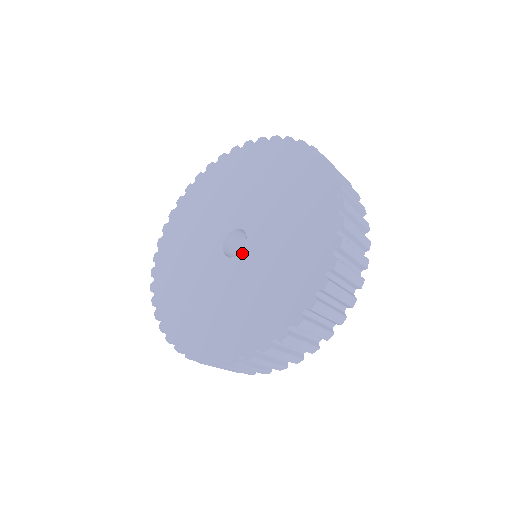
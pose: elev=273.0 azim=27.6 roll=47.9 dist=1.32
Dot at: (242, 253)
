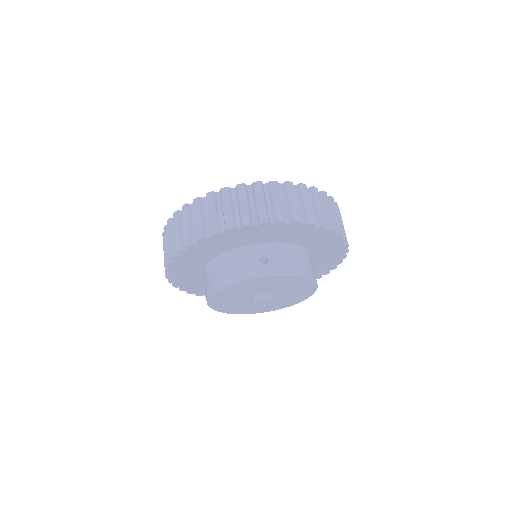
Dot at: occluded
